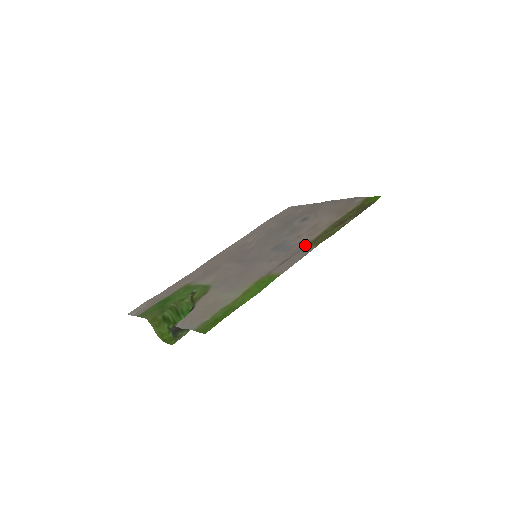
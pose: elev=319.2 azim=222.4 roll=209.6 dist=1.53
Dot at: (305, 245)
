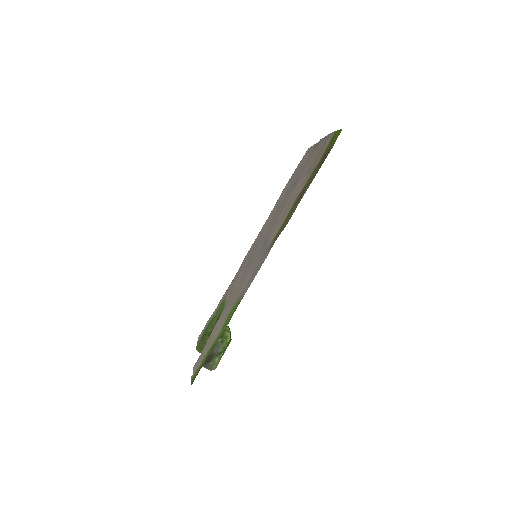
Dot at: (270, 244)
